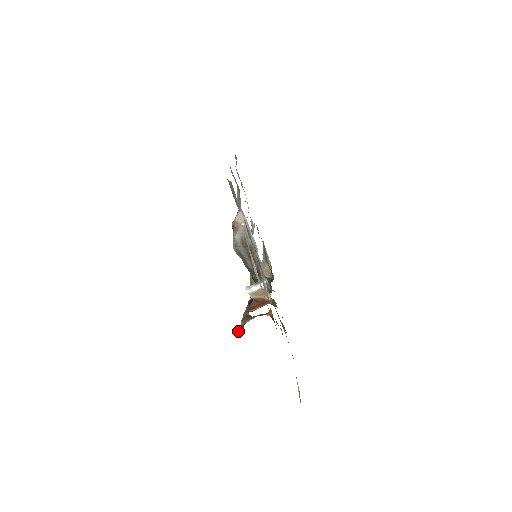
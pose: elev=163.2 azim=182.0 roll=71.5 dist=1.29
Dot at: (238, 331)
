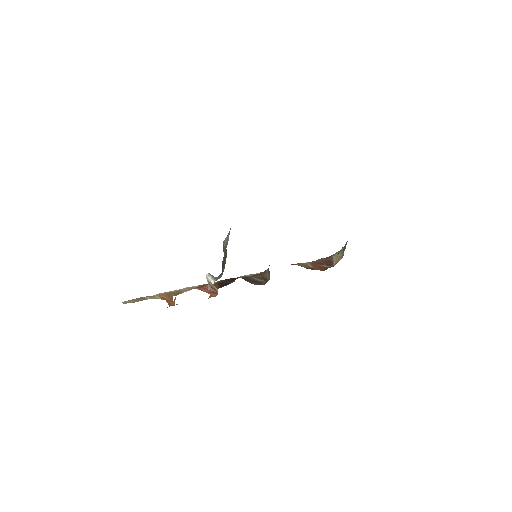
Dot at: (127, 301)
